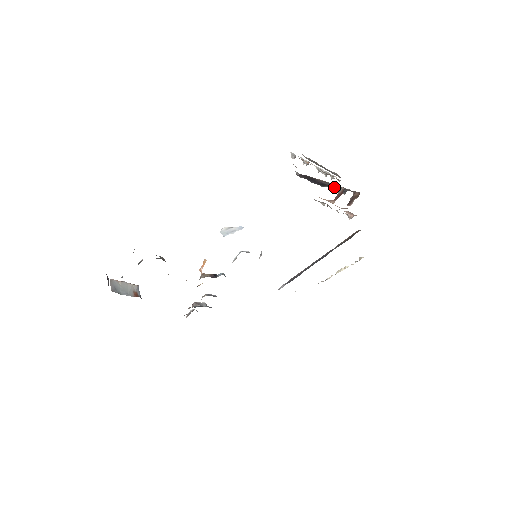
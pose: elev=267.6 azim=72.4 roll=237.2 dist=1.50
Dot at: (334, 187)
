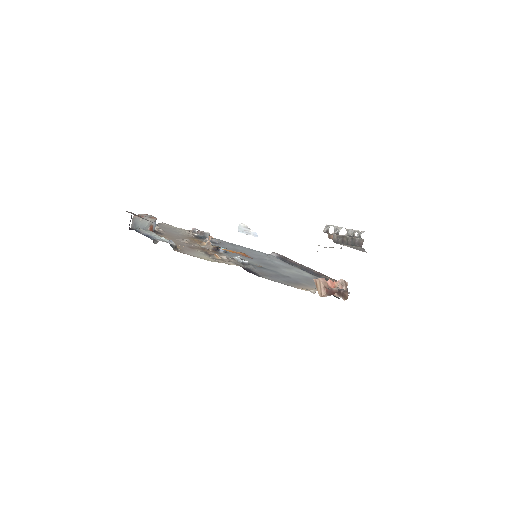
Dot at: occluded
